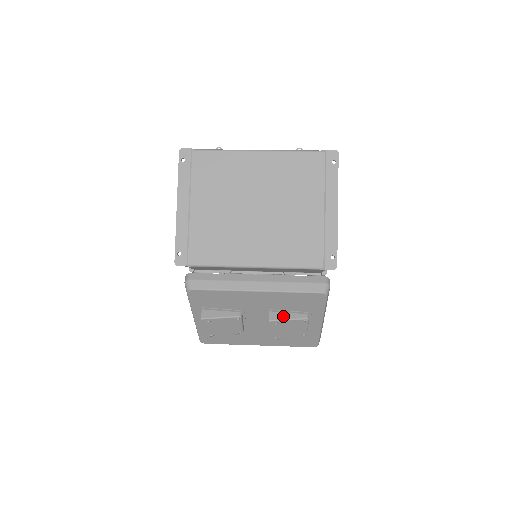
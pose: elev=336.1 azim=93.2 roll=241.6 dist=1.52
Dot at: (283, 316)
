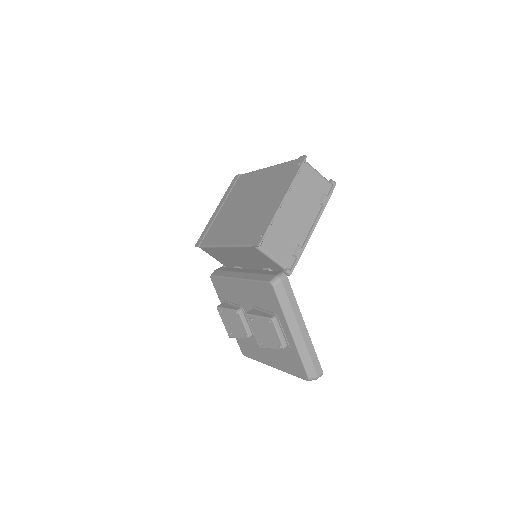
Dot at: (257, 313)
